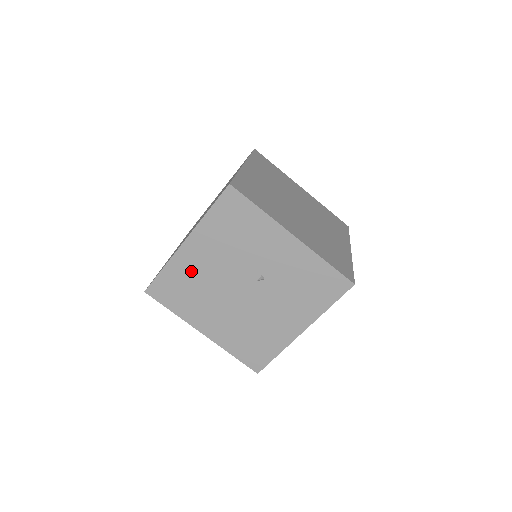
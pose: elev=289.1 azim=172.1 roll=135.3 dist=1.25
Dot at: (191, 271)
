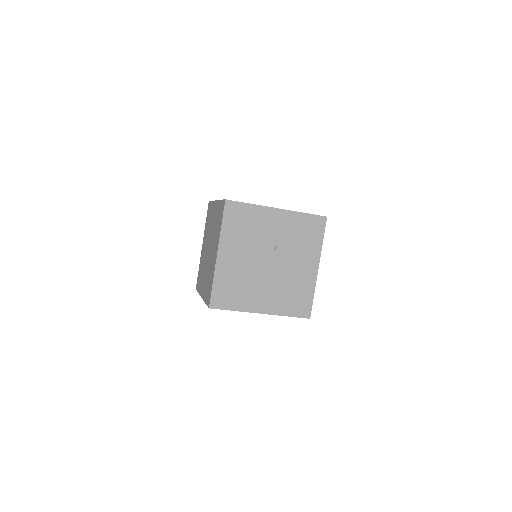
Dot at: (231, 272)
